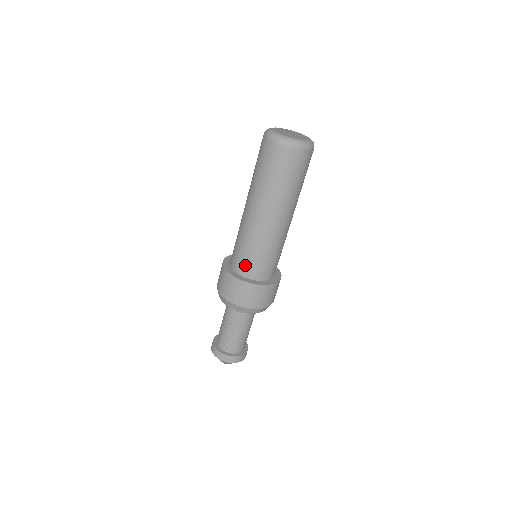
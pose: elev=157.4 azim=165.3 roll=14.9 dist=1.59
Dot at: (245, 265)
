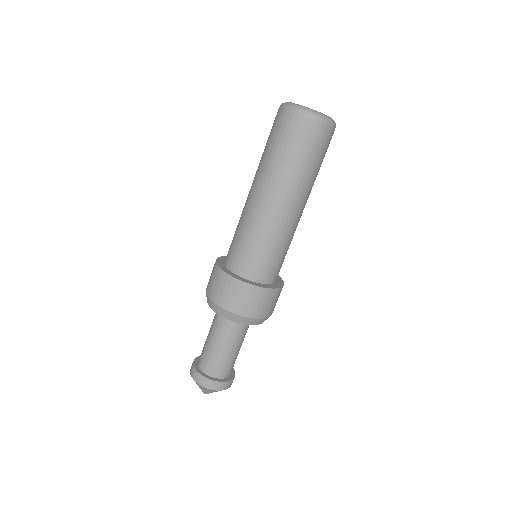
Dot at: (229, 250)
